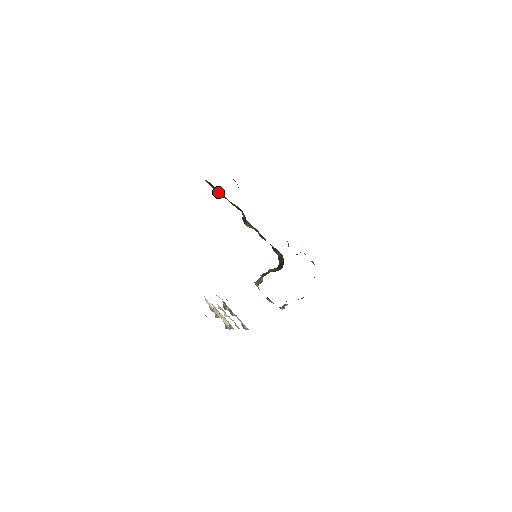
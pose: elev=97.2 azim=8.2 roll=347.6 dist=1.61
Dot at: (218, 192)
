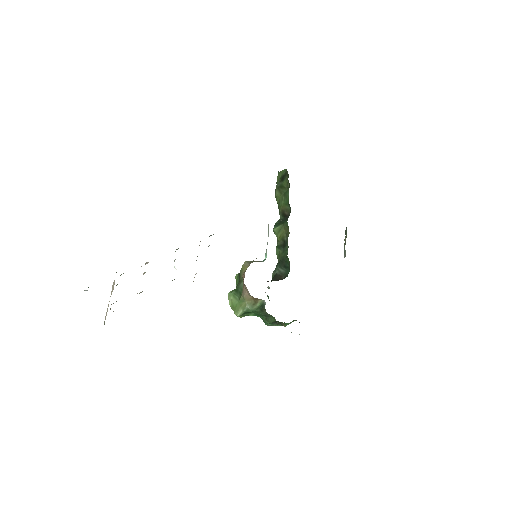
Dot at: (281, 187)
